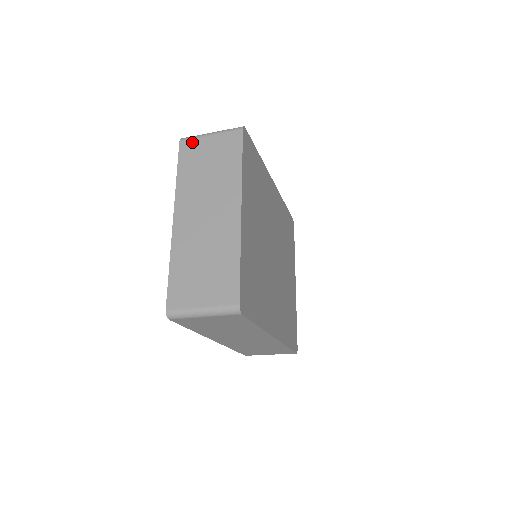
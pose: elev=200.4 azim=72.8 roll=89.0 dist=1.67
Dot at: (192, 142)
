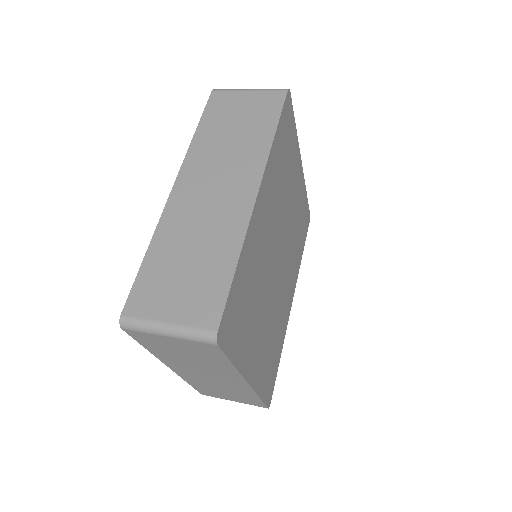
Dot at: (143, 335)
